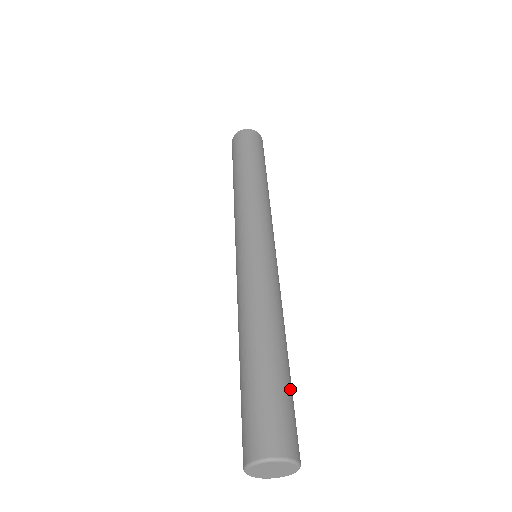
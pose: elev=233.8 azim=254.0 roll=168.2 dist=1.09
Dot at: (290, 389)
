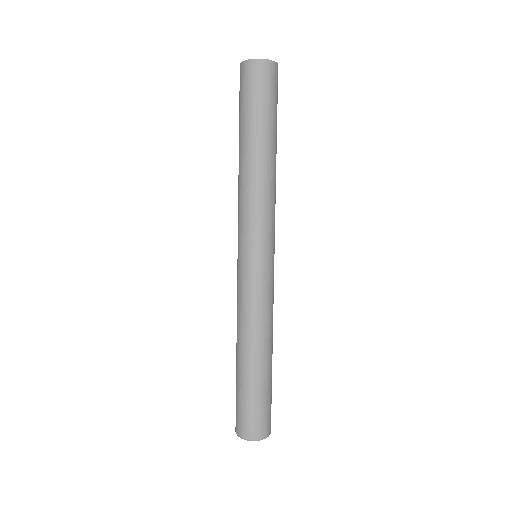
Dot at: occluded
